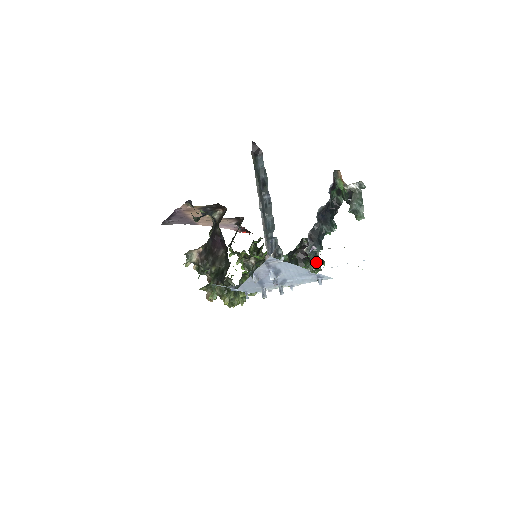
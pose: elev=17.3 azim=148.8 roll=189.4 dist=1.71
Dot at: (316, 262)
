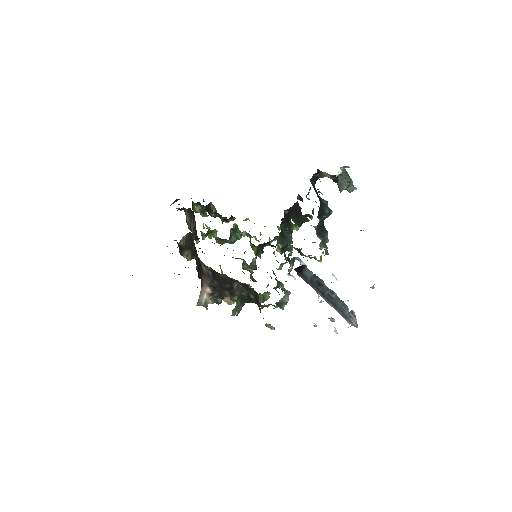
Dot at: occluded
